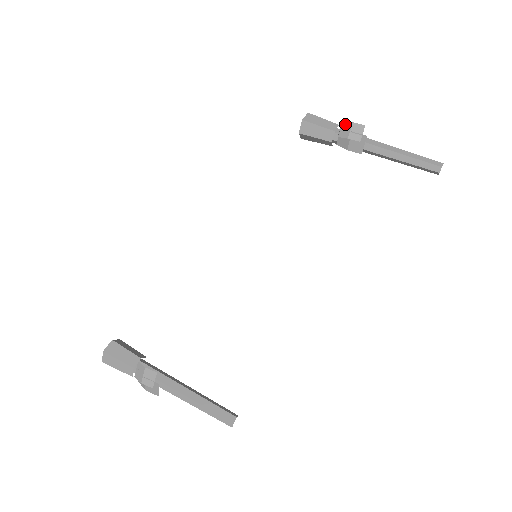
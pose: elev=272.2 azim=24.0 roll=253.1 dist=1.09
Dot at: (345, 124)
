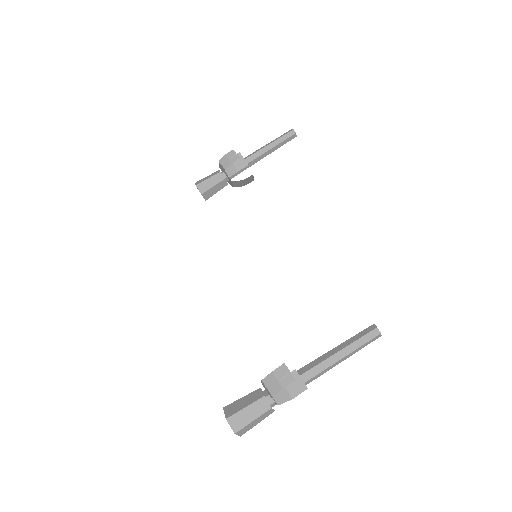
Dot at: (222, 161)
